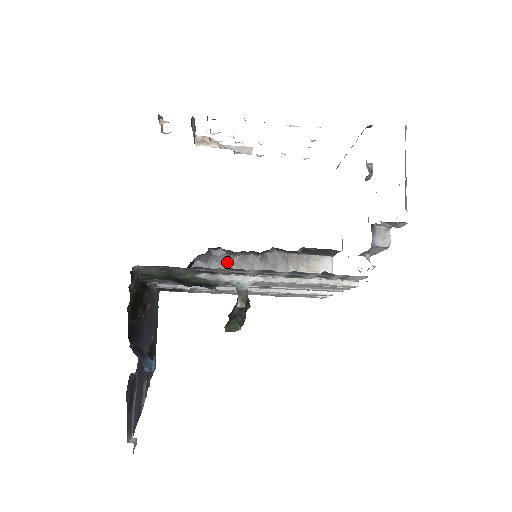
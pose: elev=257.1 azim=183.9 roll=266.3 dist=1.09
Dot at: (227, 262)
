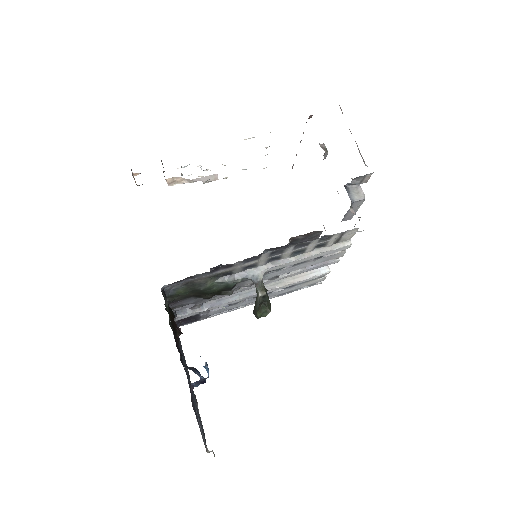
Dot at: occluded
